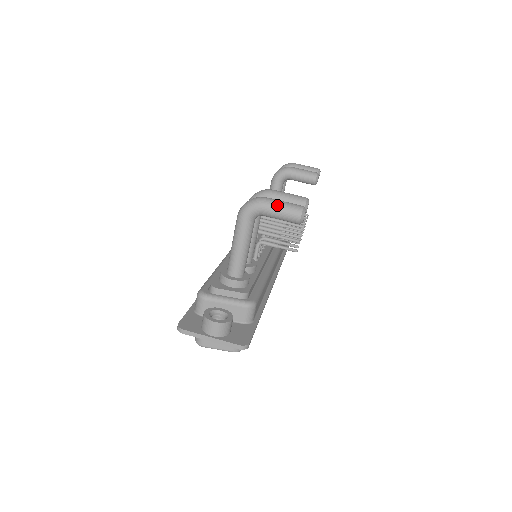
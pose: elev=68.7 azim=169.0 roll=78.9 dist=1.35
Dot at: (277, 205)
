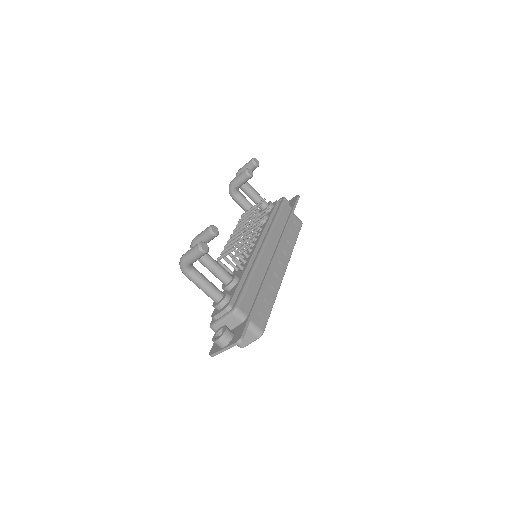
Dot at: (188, 256)
